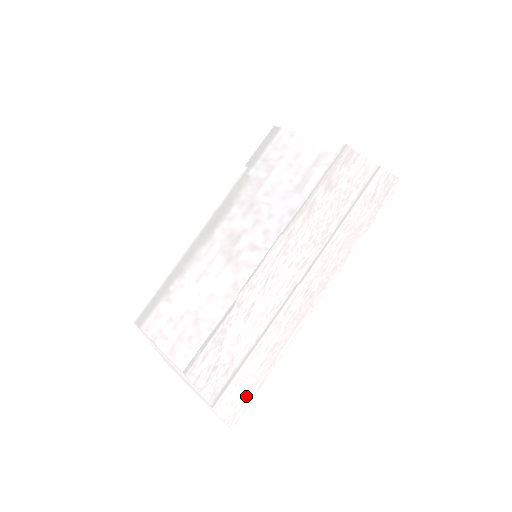
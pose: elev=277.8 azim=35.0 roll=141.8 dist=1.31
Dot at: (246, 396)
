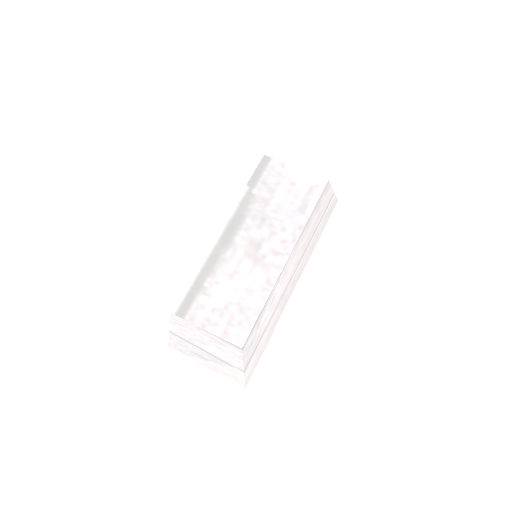
Dot at: (256, 361)
